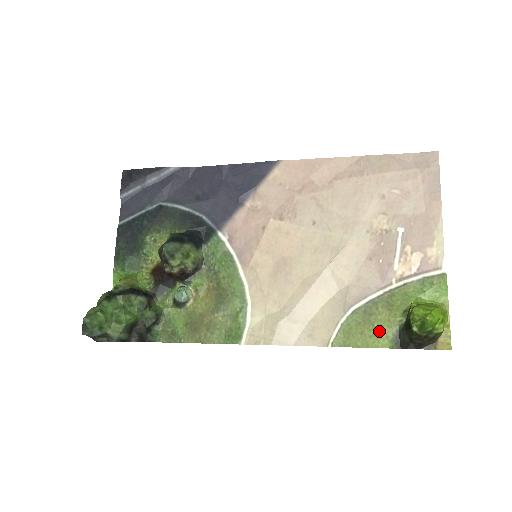
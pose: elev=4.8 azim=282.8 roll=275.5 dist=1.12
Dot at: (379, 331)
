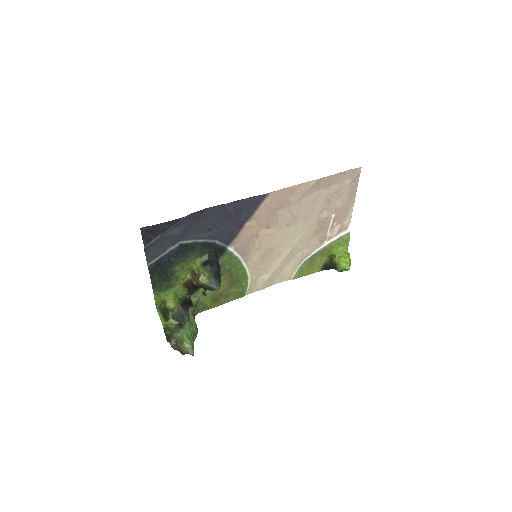
Dot at: (316, 266)
